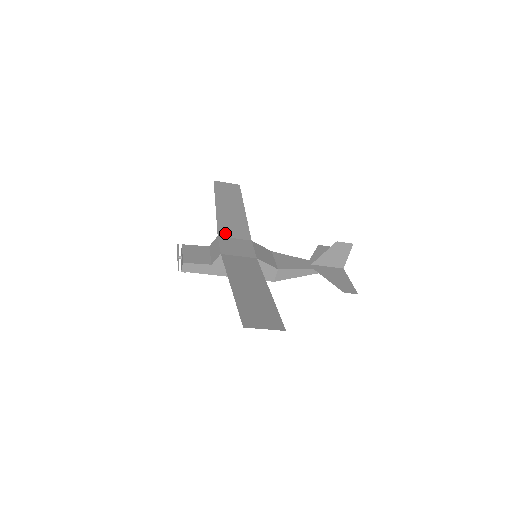
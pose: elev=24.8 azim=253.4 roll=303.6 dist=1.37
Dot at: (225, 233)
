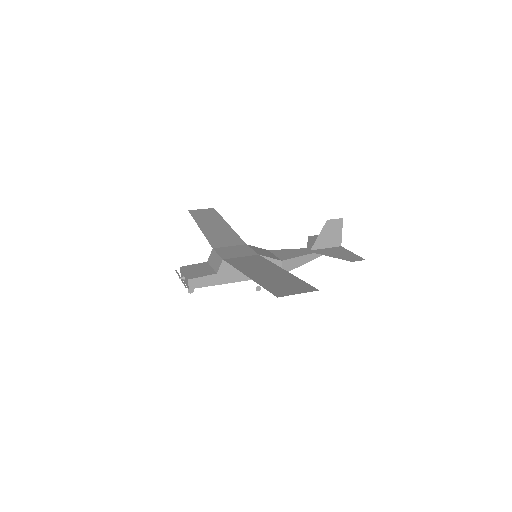
Dot at: (219, 245)
